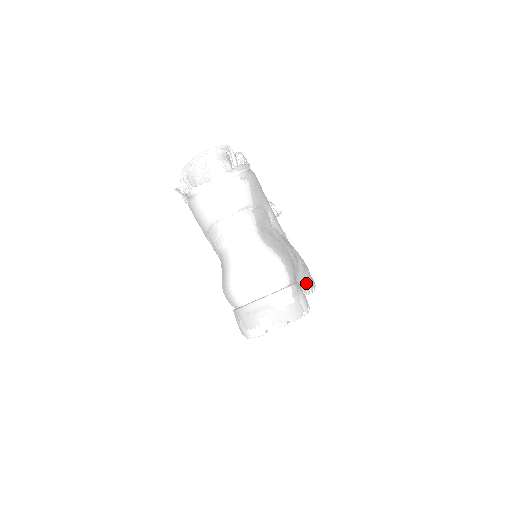
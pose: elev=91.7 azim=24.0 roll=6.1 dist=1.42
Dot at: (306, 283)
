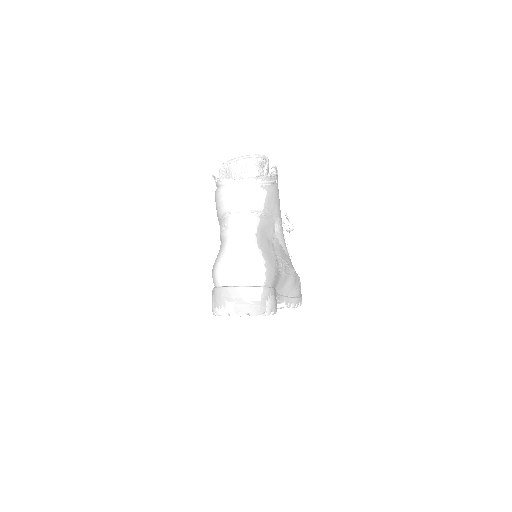
Dot at: (291, 297)
